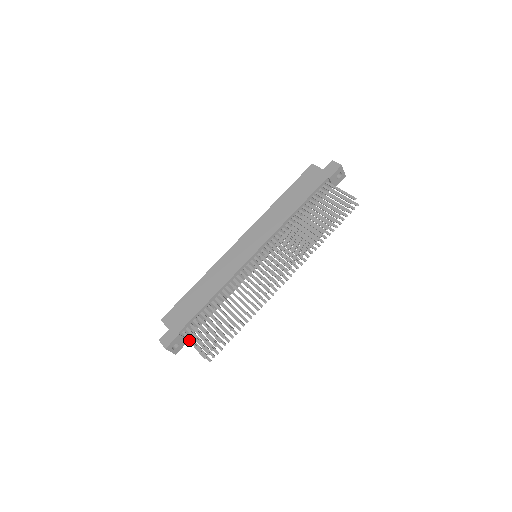
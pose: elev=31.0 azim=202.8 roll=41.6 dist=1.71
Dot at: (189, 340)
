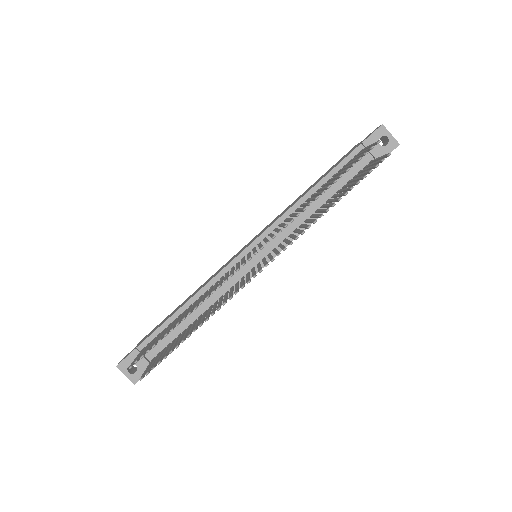
Dot at: (138, 354)
